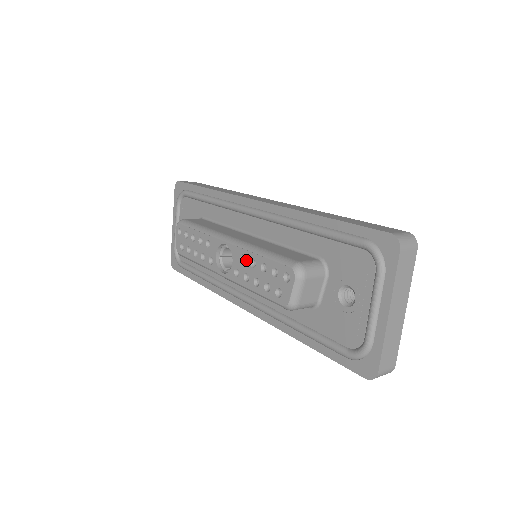
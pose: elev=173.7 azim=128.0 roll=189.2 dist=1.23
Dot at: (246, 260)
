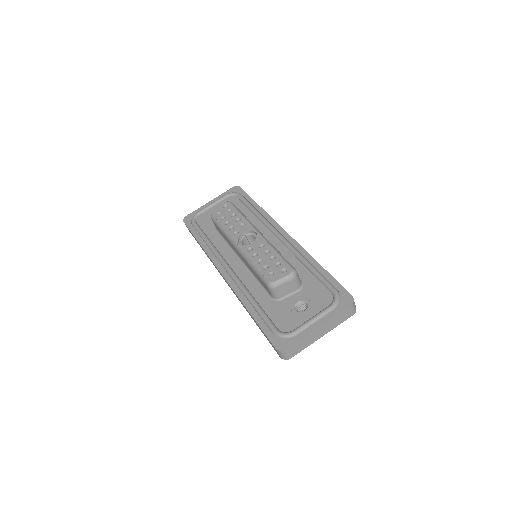
Dot at: (264, 248)
